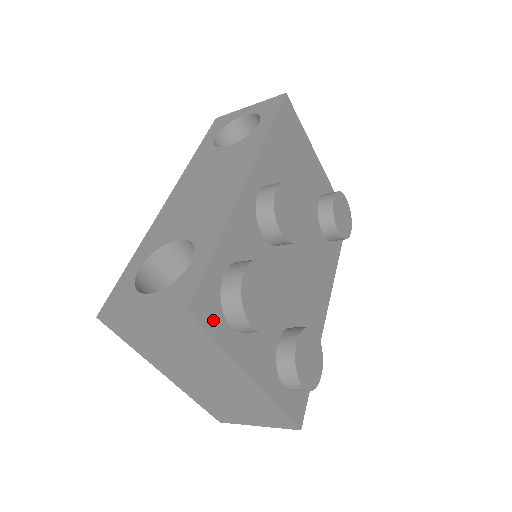
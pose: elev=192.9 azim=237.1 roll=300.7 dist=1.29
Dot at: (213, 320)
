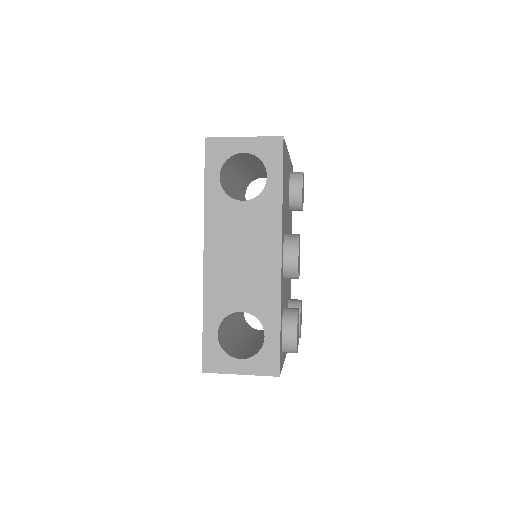
Dot at: occluded
